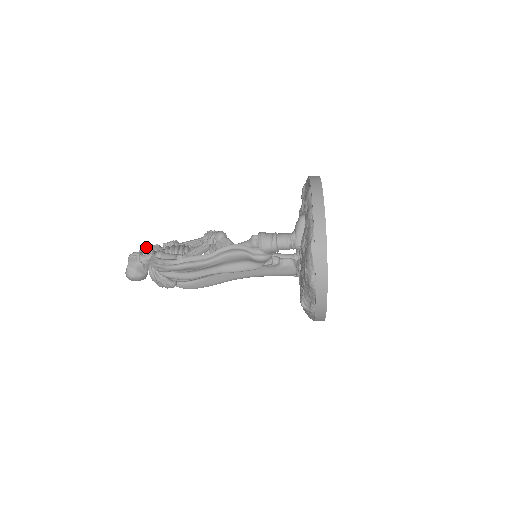
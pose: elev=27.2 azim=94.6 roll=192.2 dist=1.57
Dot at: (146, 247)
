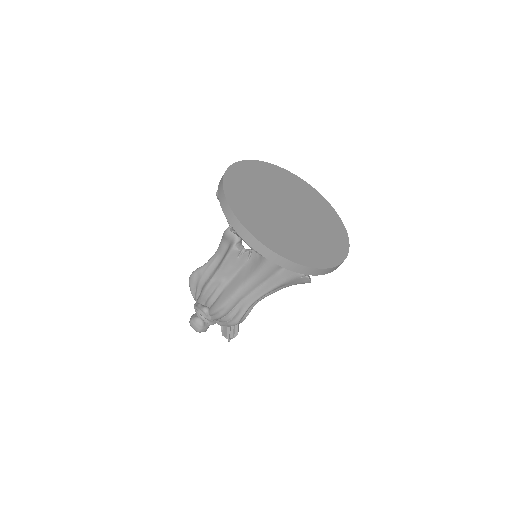
Dot at: occluded
